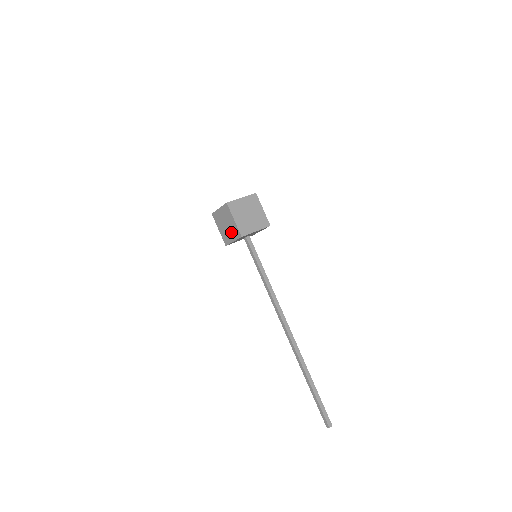
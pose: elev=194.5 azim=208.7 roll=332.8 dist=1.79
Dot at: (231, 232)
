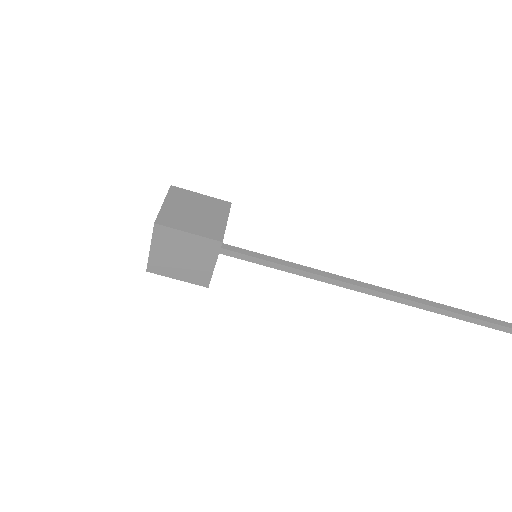
Dot at: (199, 257)
